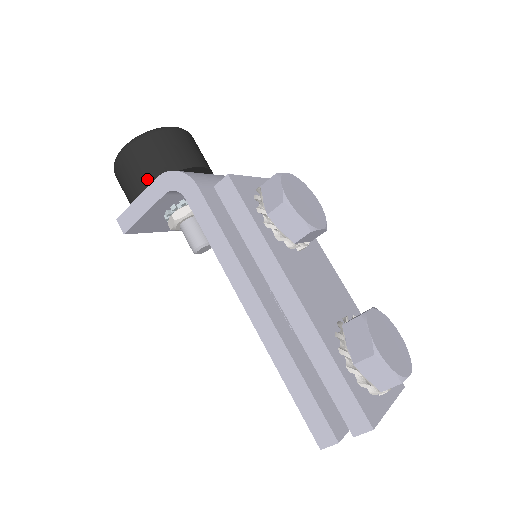
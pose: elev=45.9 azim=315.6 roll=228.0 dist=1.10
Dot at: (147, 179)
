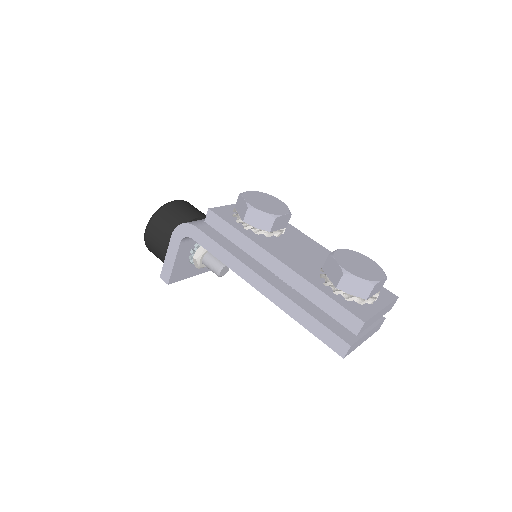
Dot at: (166, 240)
